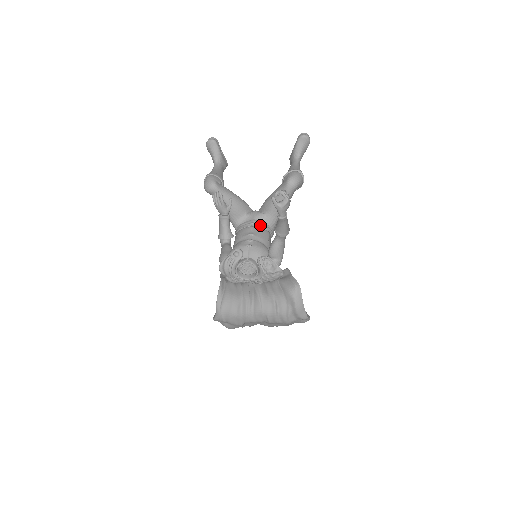
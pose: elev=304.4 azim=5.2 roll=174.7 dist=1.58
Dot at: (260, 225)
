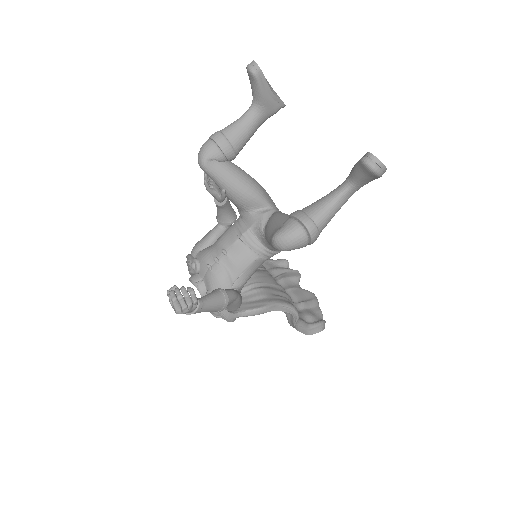
Dot at: (249, 243)
